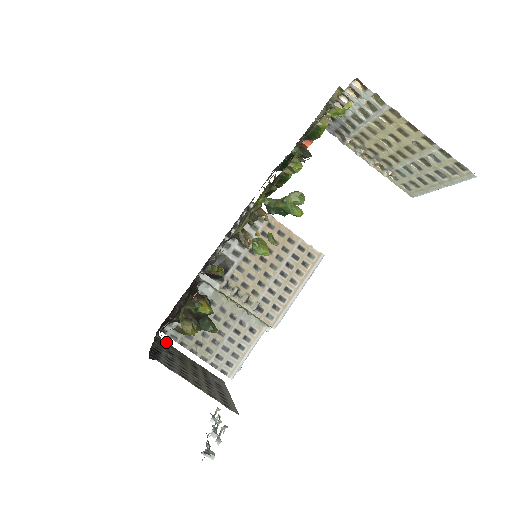
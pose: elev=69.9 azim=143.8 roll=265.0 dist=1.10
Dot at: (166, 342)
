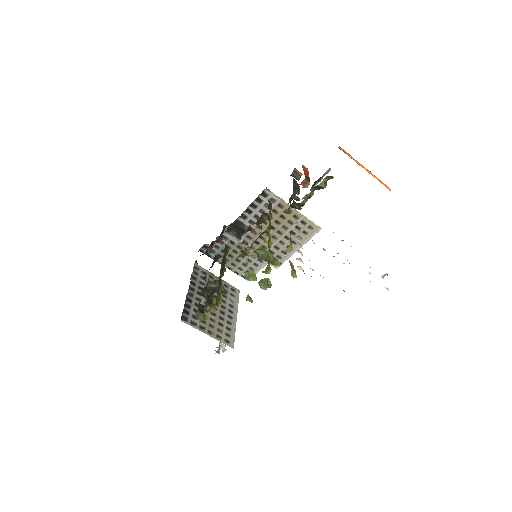
Dot at: (201, 268)
